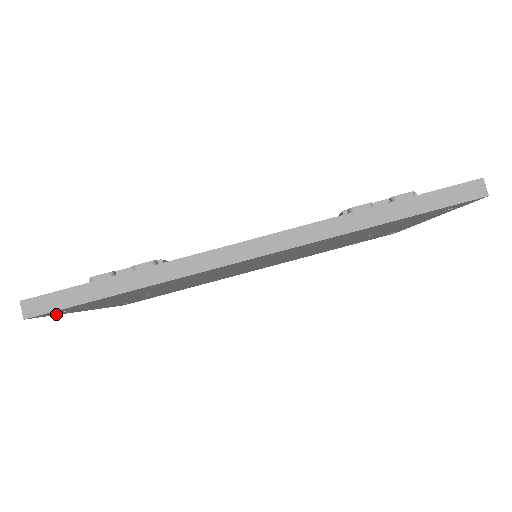
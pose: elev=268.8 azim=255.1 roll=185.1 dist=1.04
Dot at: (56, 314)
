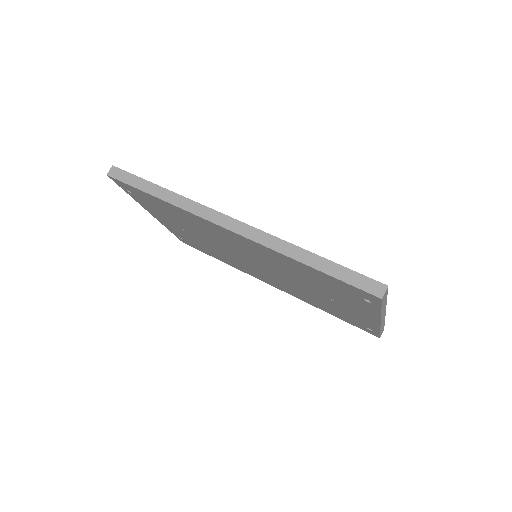
Dot at: (127, 192)
